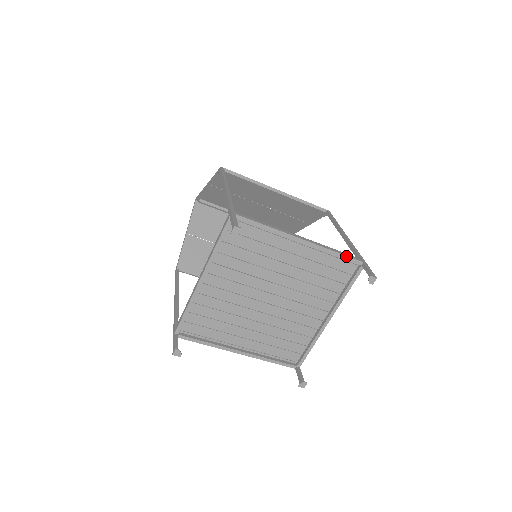
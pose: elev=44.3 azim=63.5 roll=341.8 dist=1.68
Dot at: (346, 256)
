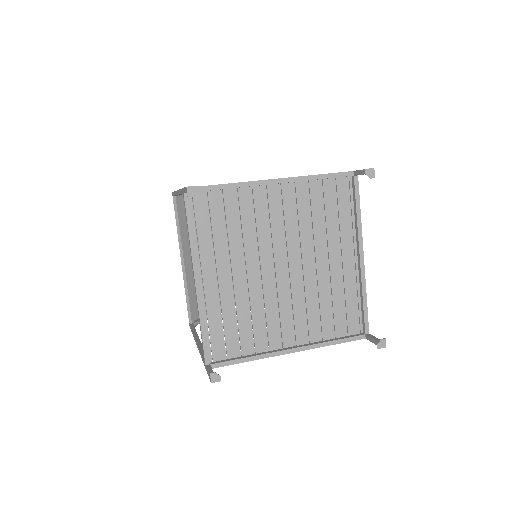
Dot at: (367, 311)
